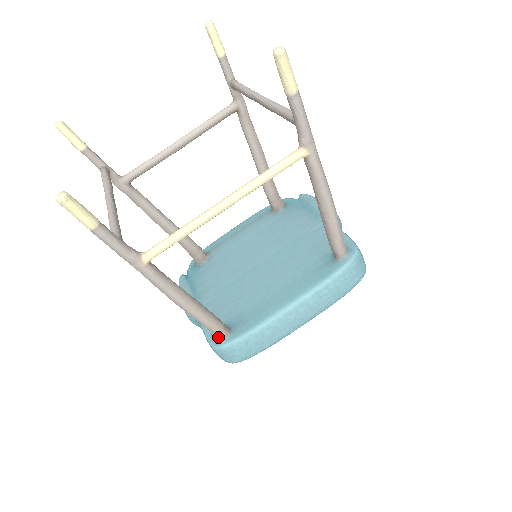
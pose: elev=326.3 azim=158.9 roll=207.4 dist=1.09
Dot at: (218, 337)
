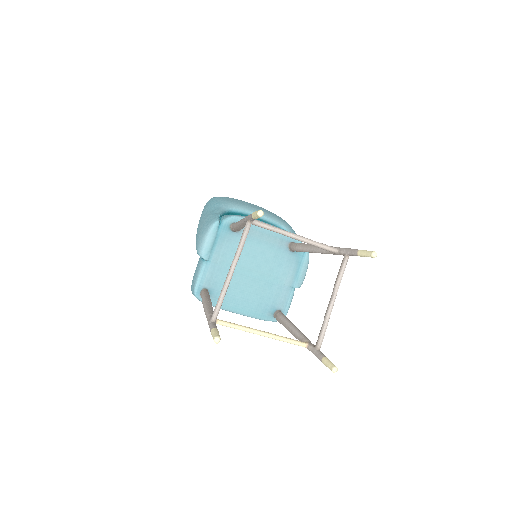
Dot at: occluded
